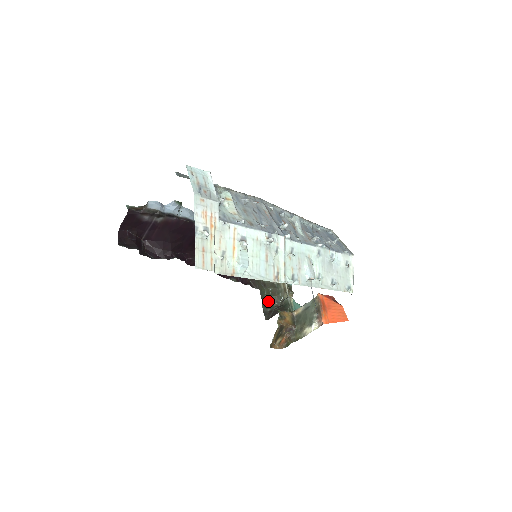
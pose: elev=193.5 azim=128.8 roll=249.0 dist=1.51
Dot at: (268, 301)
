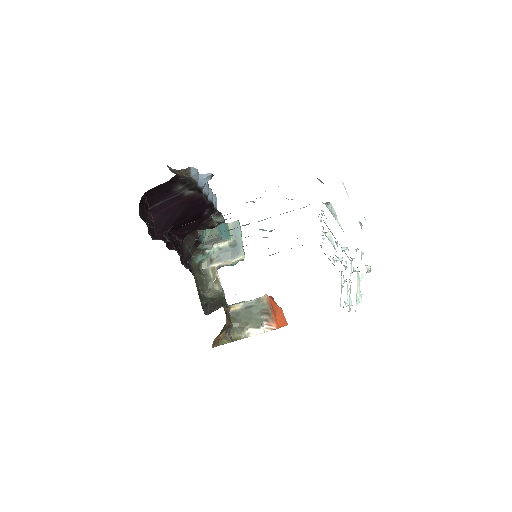
Dot at: (198, 290)
